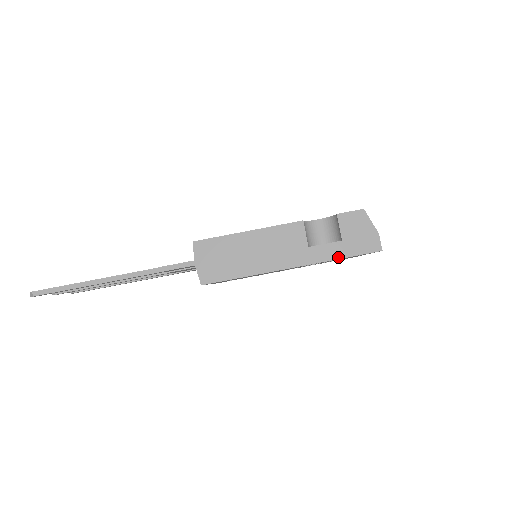
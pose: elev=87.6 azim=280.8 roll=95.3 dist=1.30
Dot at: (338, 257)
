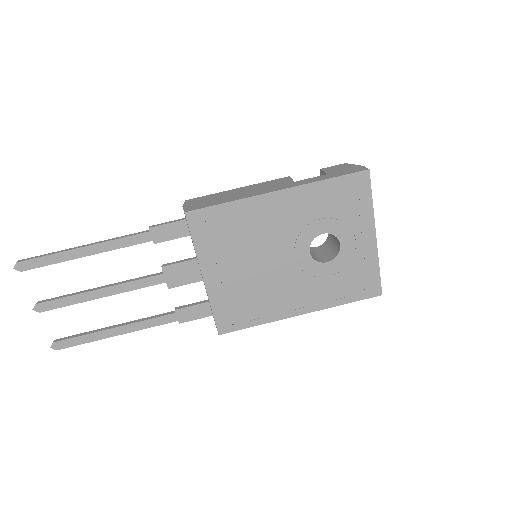
Dot at: (325, 179)
